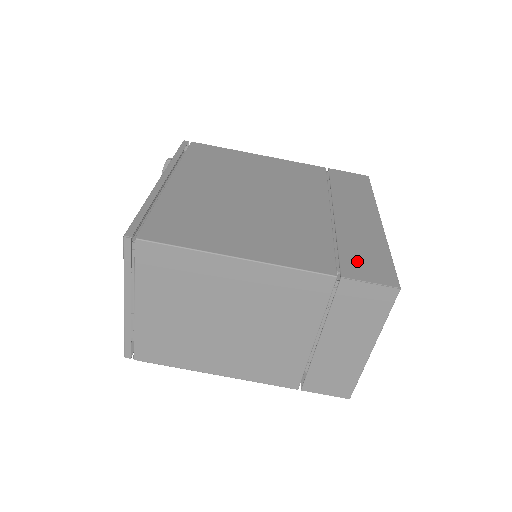
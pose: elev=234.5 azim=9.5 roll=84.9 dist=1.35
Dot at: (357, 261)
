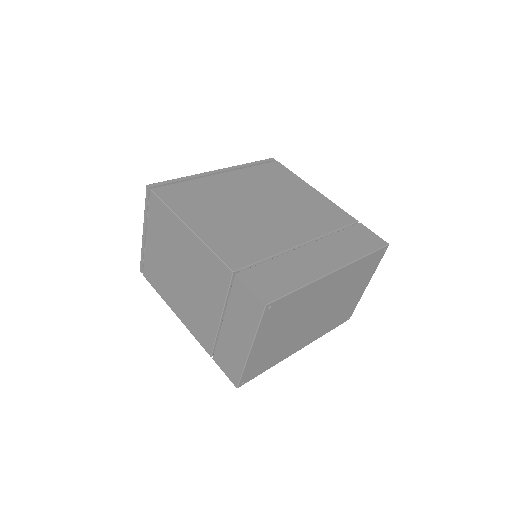
Dot at: (264, 275)
